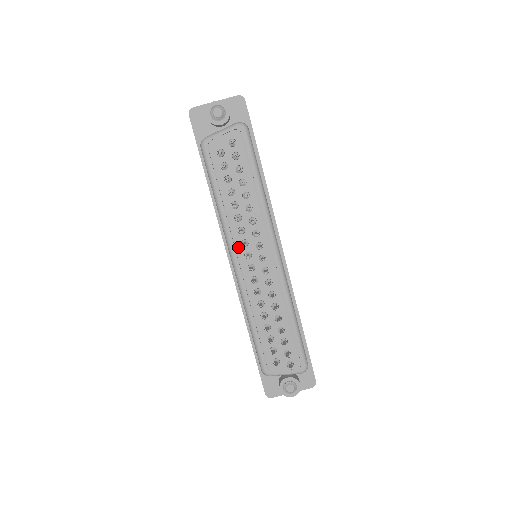
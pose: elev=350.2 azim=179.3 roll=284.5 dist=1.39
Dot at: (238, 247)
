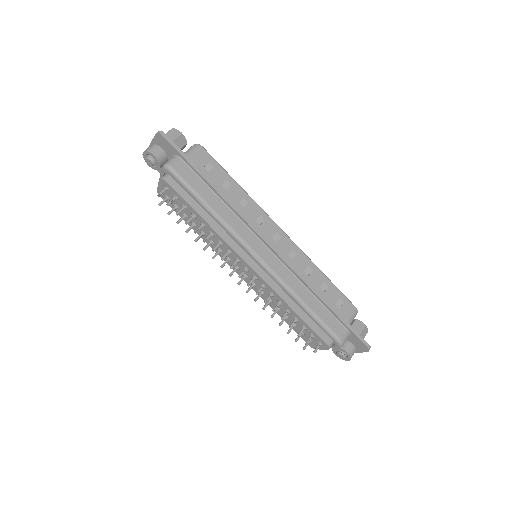
Dot at: (227, 262)
